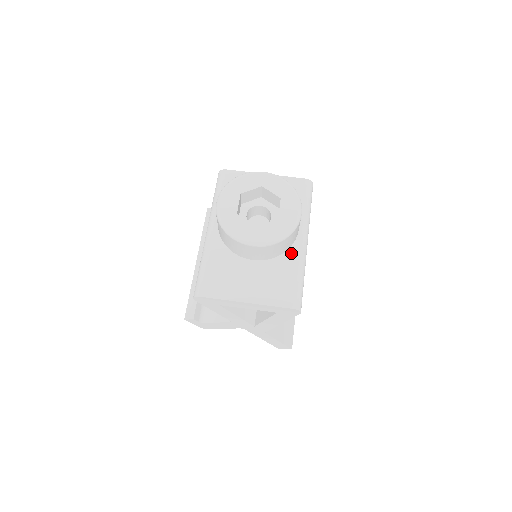
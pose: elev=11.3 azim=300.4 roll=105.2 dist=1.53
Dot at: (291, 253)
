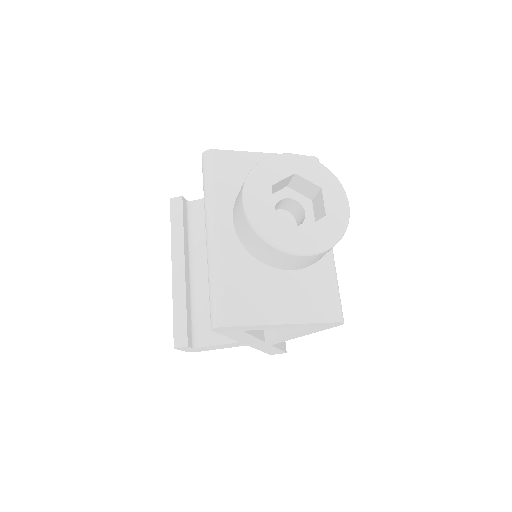
Dot at: occluded
